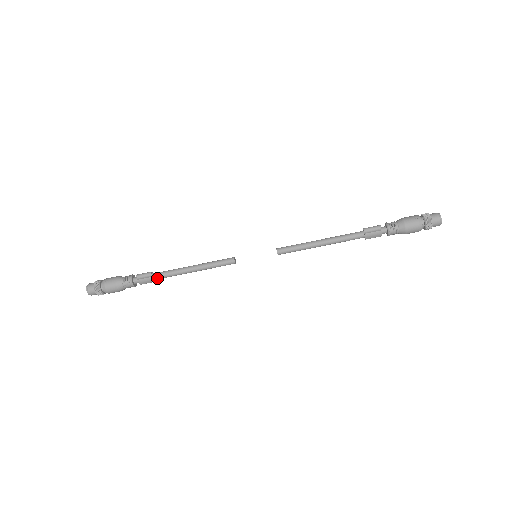
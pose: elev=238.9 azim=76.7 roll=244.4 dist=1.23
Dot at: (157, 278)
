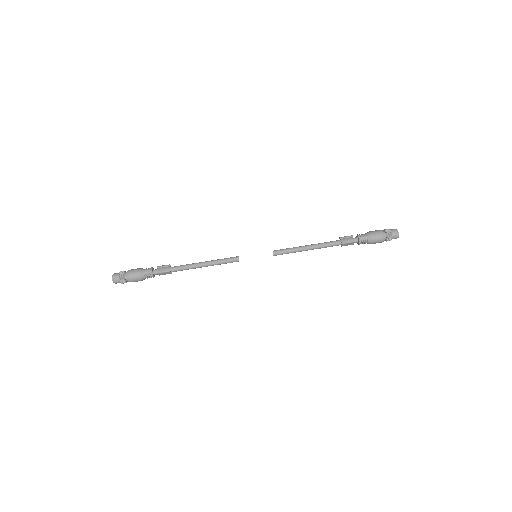
Dot at: (173, 268)
